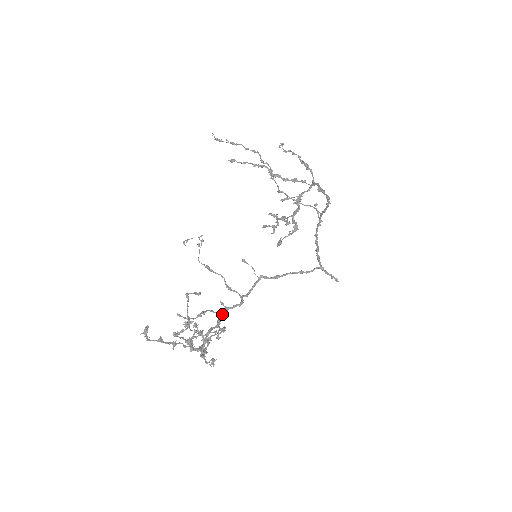
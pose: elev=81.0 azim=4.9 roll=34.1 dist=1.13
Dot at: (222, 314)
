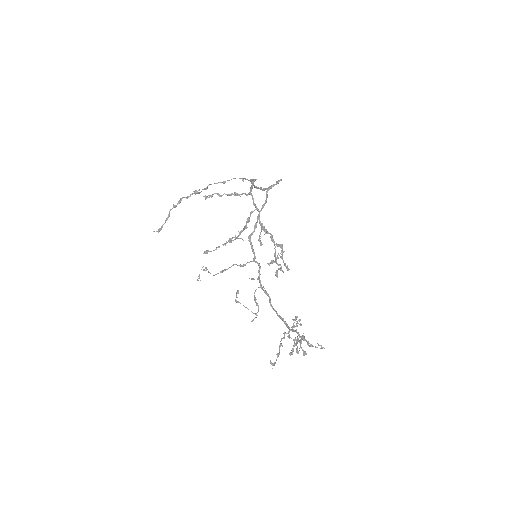
Dot at: (261, 286)
